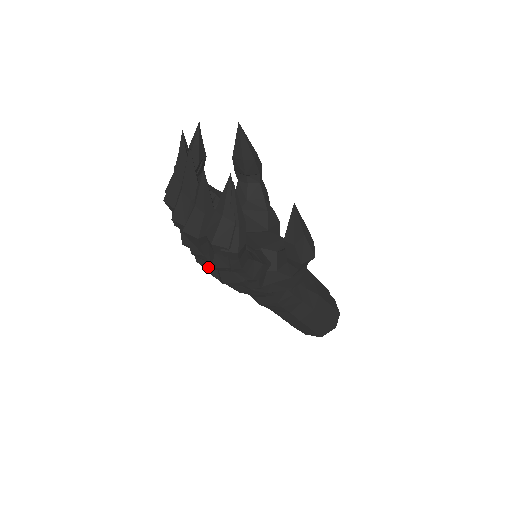
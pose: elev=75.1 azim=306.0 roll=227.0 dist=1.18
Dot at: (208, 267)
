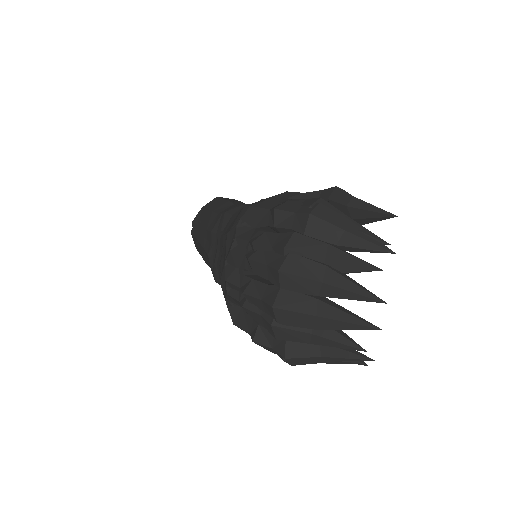
Dot at: (234, 299)
